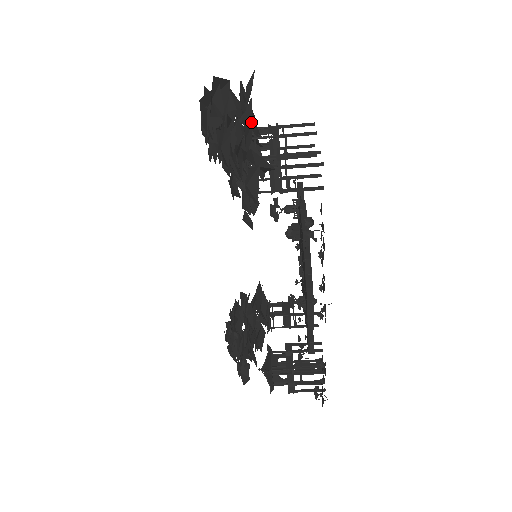
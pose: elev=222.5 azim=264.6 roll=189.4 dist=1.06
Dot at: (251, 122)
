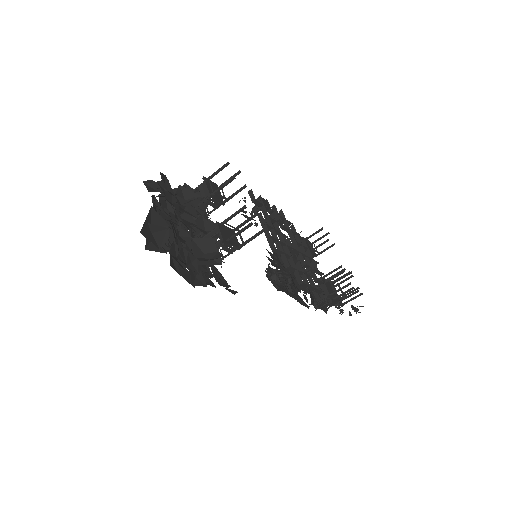
Dot at: occluded
